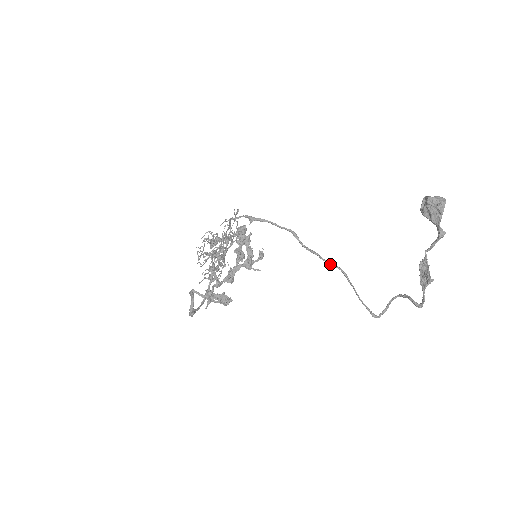
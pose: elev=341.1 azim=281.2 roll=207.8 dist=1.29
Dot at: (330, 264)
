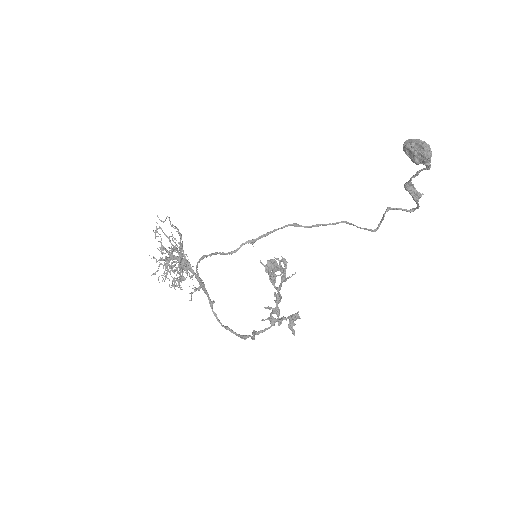
Dot at: occluded
